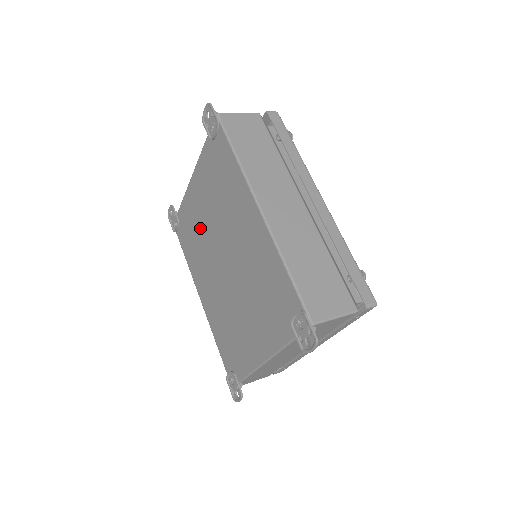
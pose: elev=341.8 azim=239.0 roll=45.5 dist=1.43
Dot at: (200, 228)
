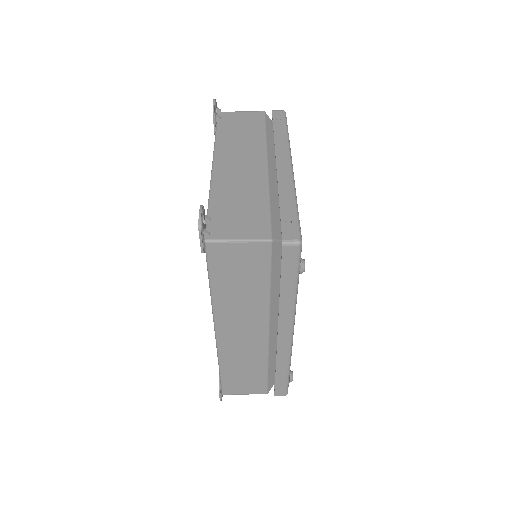
Dot at: occluded
